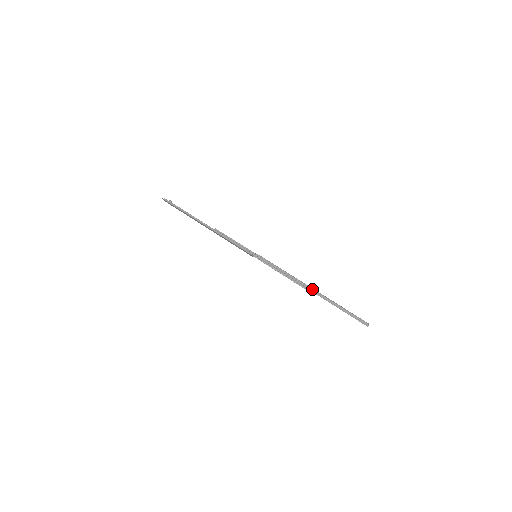
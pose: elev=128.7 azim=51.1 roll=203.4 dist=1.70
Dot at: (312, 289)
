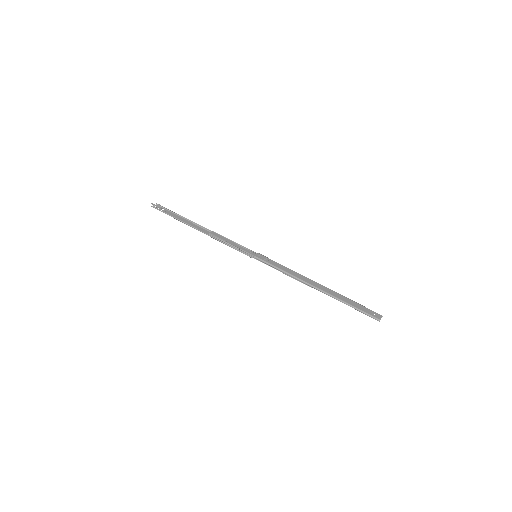
Dot at: (317, 289)
